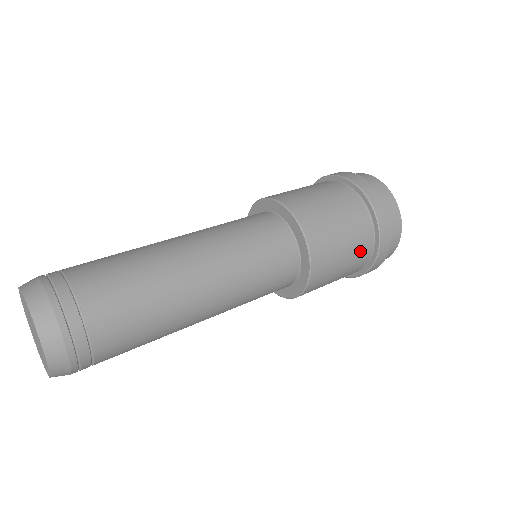
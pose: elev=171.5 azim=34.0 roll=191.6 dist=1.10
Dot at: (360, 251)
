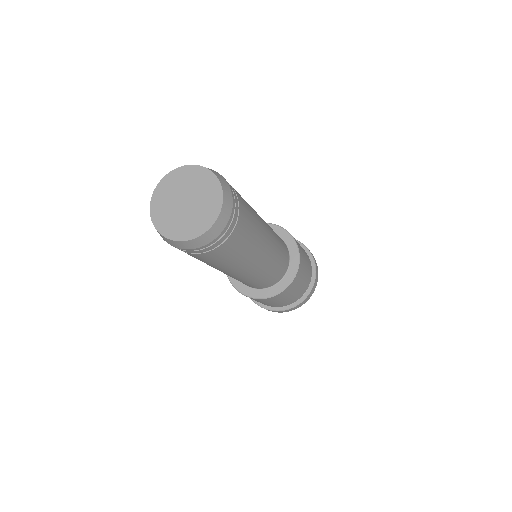
Dot at: (308, 278)
